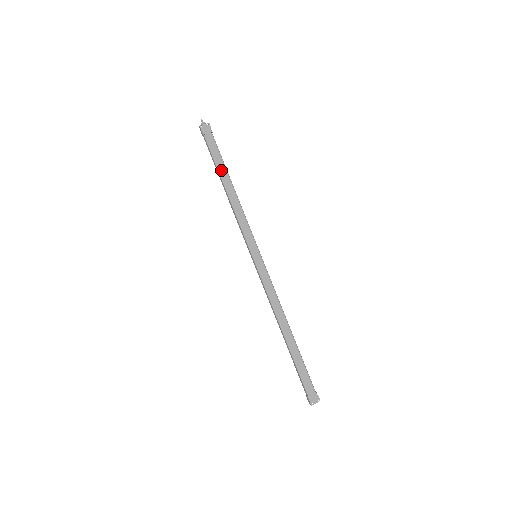
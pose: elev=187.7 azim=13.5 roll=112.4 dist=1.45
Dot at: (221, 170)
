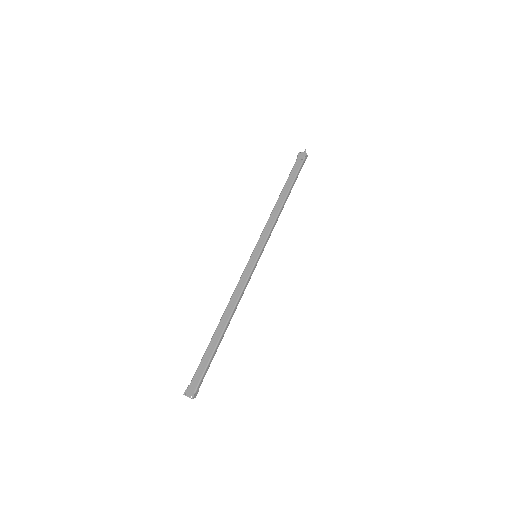
Dot at: (287, 185)
